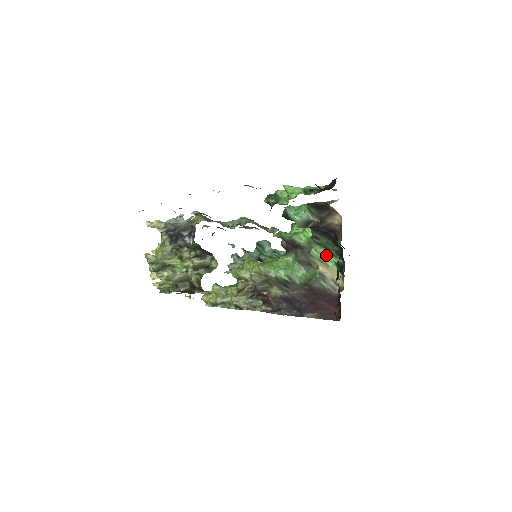
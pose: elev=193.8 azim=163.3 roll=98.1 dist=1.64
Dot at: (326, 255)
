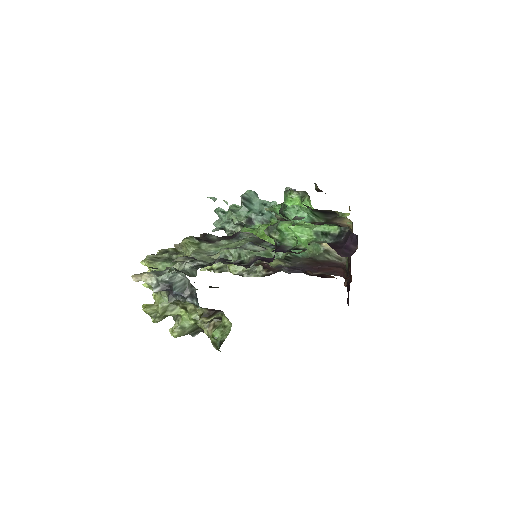
Dot at: occluded
